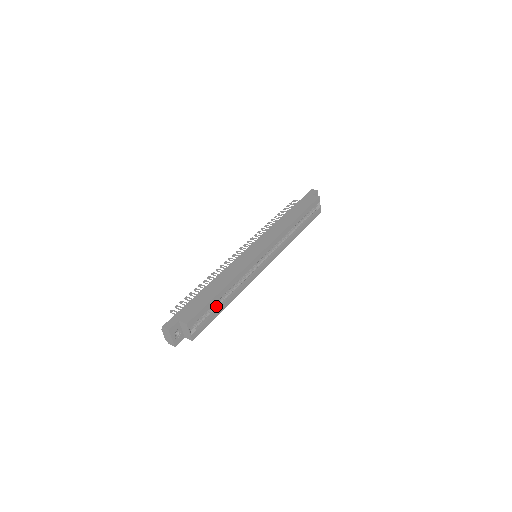
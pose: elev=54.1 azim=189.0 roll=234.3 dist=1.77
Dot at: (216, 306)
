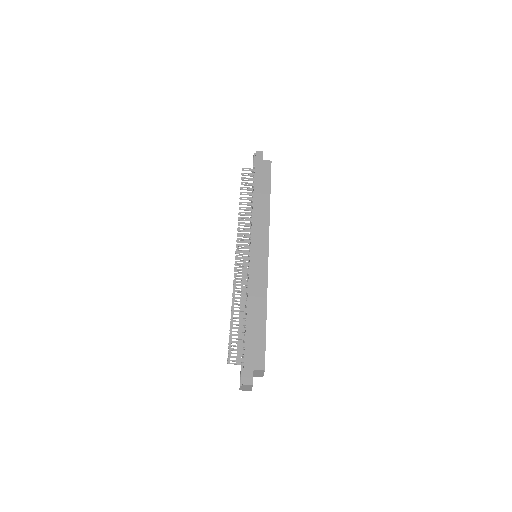
Dot at: occluded
